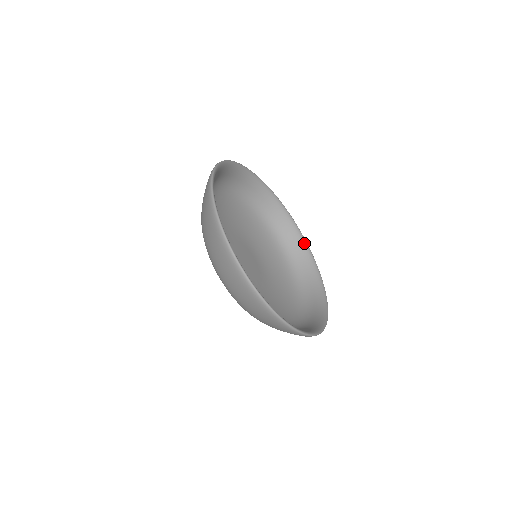
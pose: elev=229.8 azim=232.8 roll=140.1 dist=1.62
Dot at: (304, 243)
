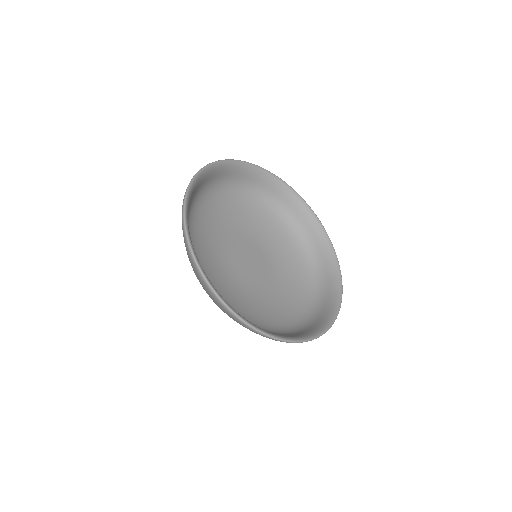
Dot at: (287, 188)
